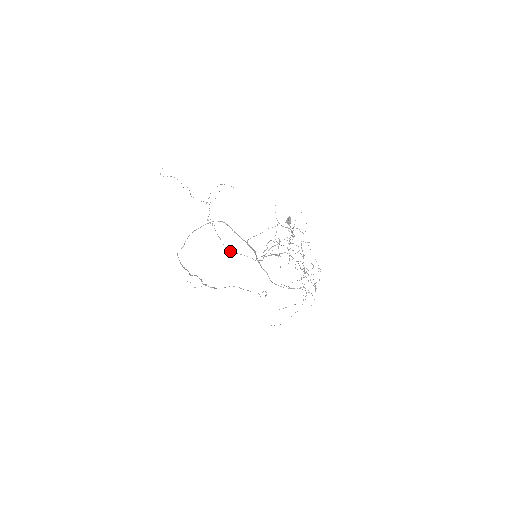
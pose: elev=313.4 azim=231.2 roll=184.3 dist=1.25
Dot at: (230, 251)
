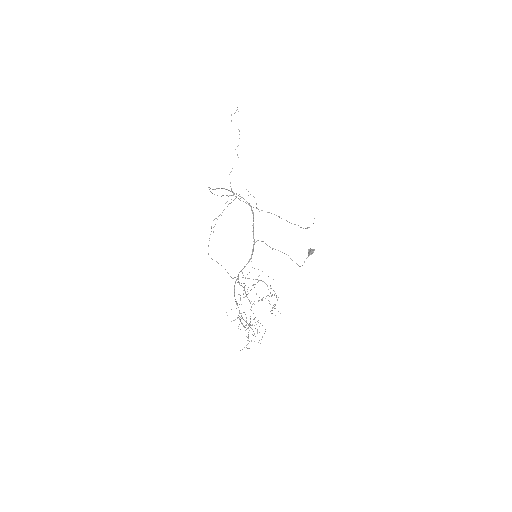
Dot at: (212, 259)
